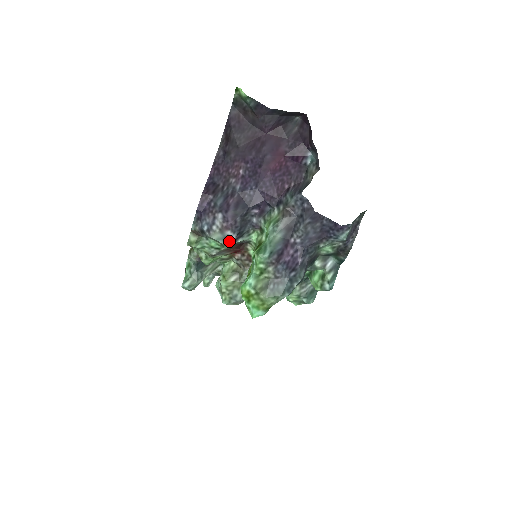
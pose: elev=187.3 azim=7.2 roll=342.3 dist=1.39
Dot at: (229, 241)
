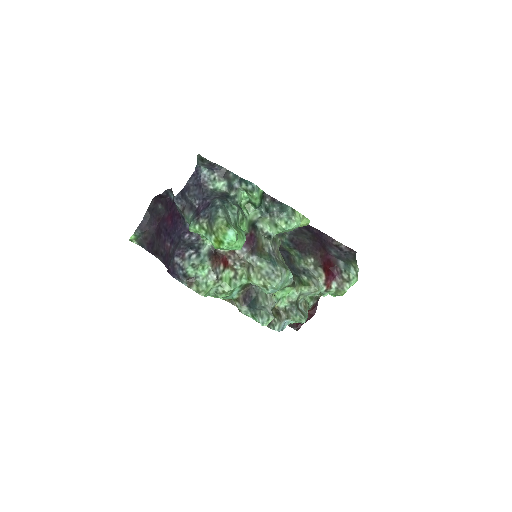
Dot at: (193, 256)
